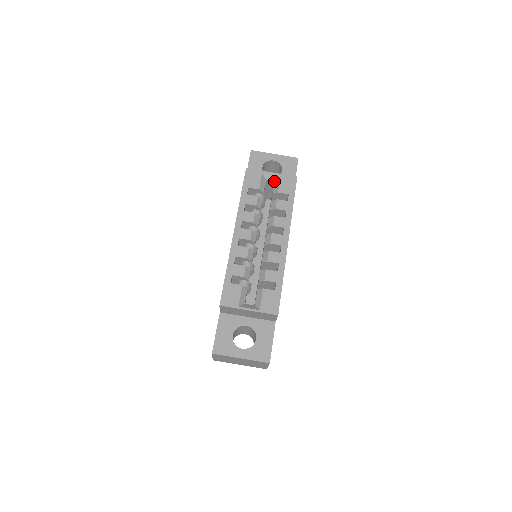
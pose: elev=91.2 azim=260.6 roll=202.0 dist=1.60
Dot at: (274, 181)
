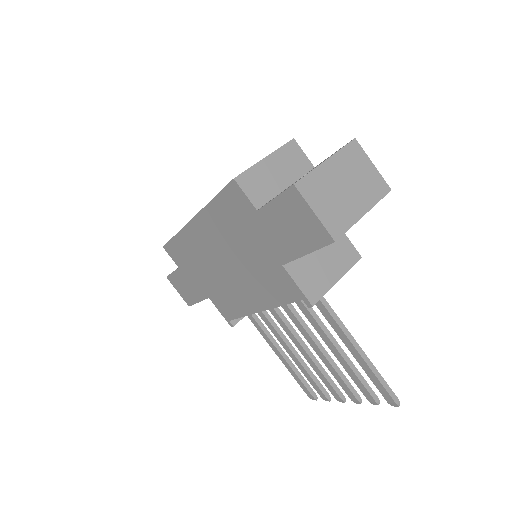
Dot at: occluded
